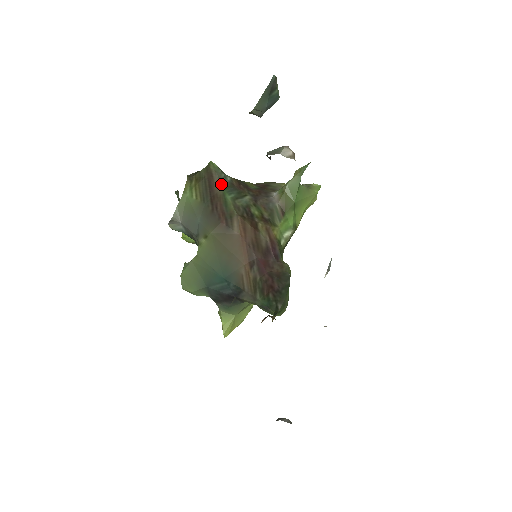
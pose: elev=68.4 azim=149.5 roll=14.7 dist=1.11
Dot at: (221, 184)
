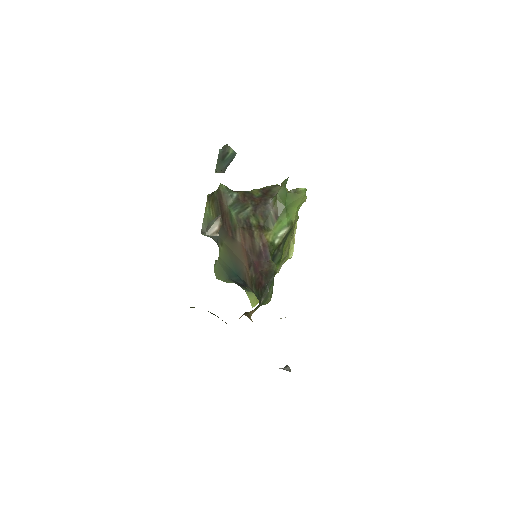
Dot at: (228, 203)
